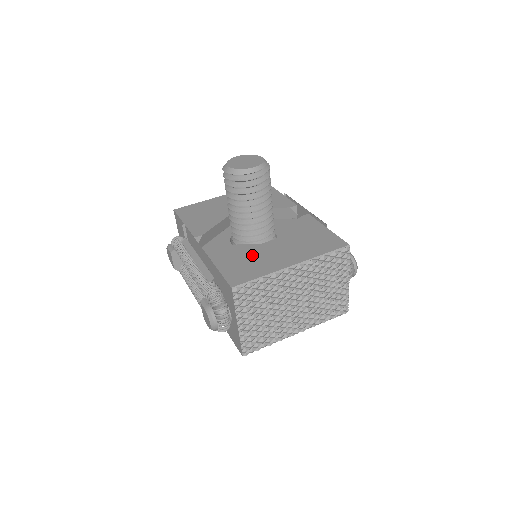
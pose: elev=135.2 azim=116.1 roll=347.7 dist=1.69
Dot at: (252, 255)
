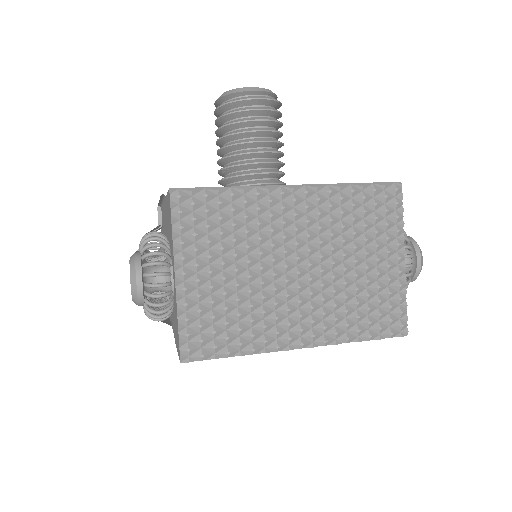
Dot at: occluded
